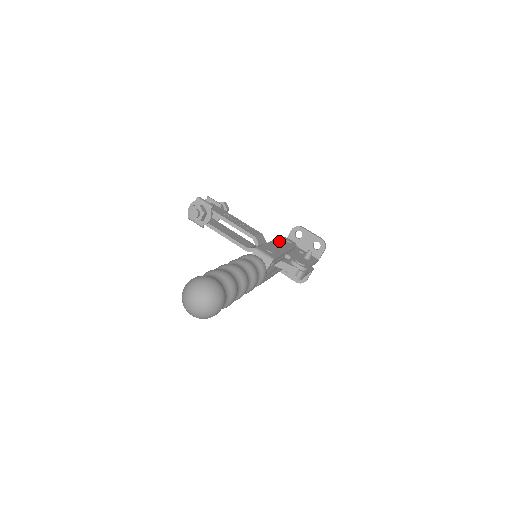
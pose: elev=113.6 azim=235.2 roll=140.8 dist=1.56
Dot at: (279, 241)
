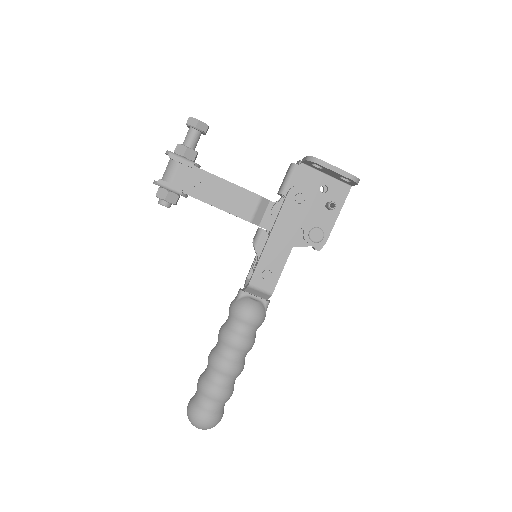
Dot at: (283, 218)
